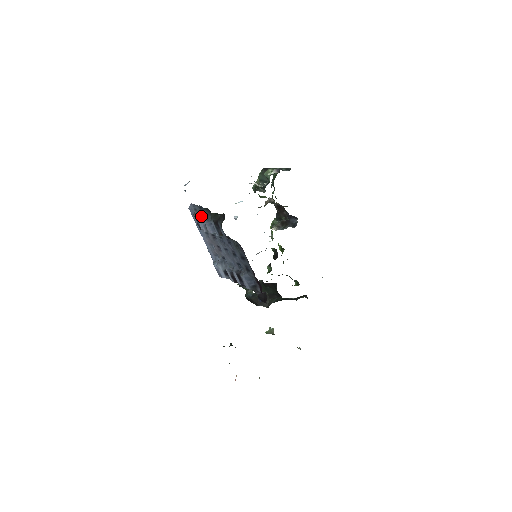
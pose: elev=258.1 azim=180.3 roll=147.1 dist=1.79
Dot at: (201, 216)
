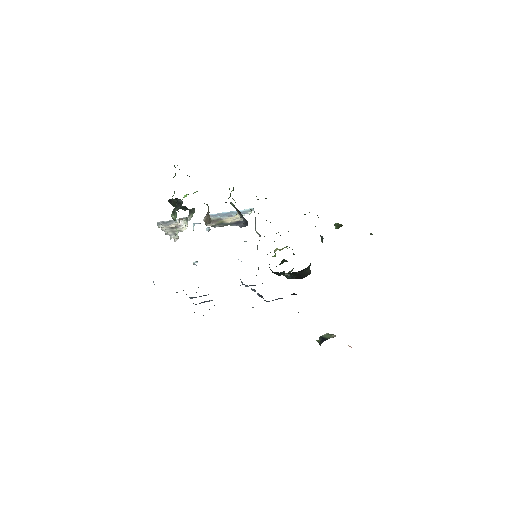
Dot at: (191, 298)
